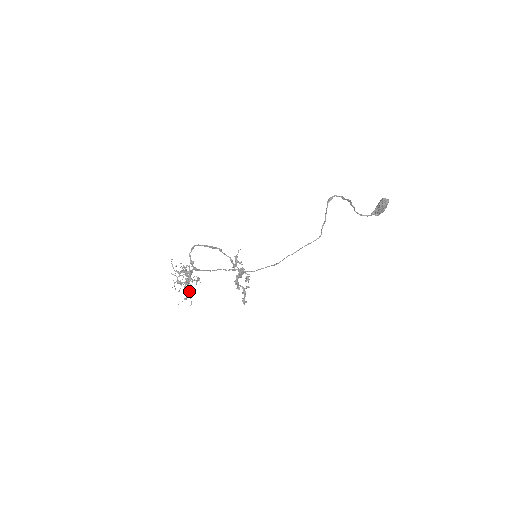
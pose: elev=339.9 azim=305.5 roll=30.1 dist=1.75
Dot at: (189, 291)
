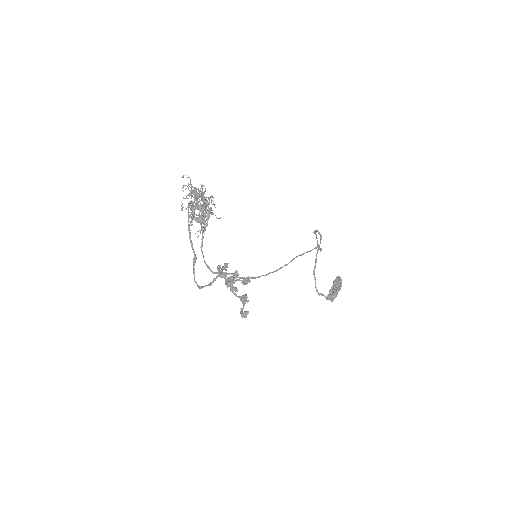
Dot at: occluded
